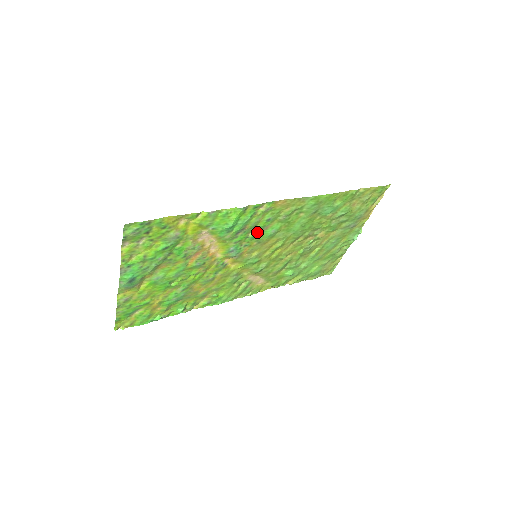
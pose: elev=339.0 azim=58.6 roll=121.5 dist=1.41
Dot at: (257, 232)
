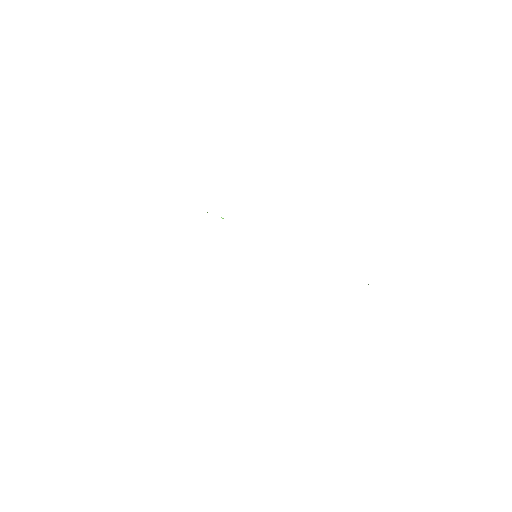
Dot at: occluded
